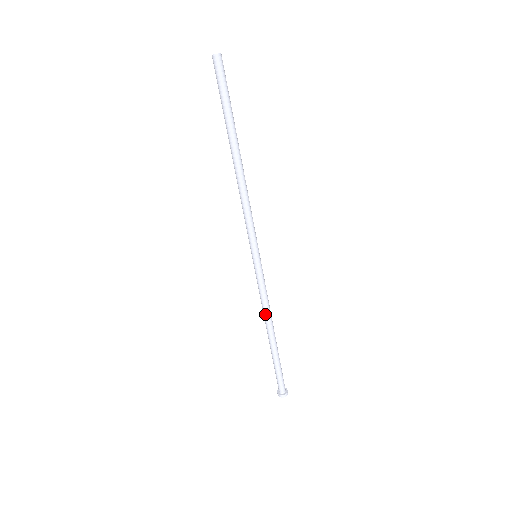
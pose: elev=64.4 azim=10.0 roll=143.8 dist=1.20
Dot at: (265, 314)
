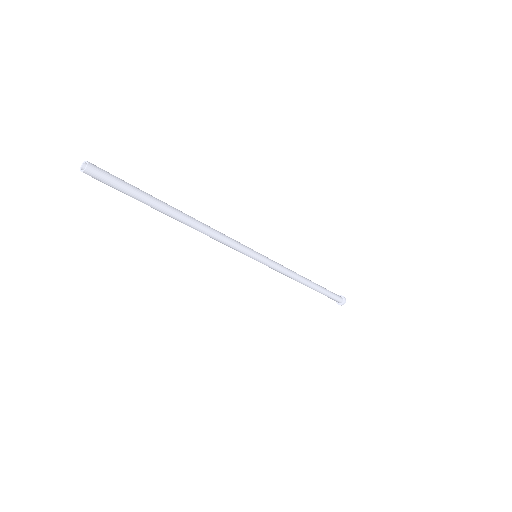
Dot at: (294, 278)
